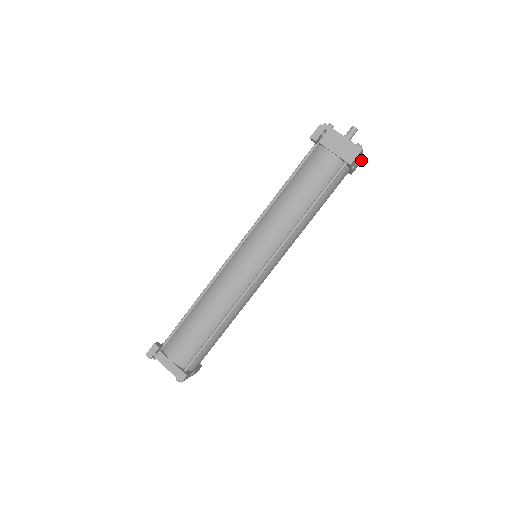
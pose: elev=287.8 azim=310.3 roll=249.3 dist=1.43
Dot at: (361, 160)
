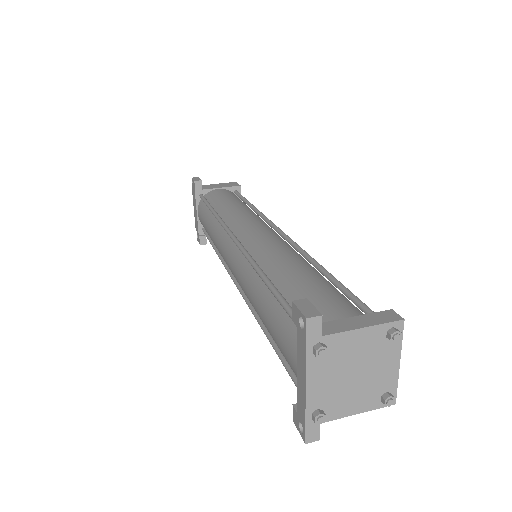
Dot at: occluded
